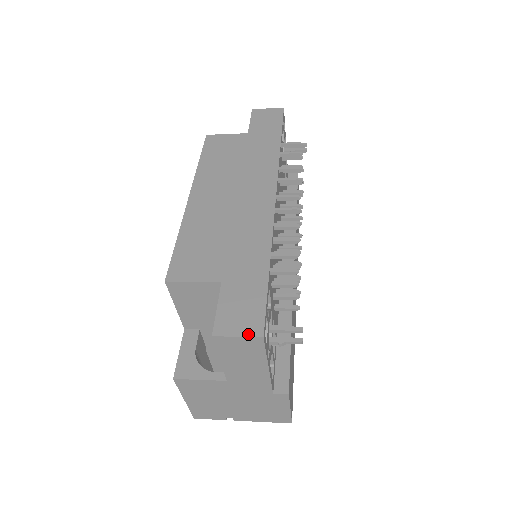
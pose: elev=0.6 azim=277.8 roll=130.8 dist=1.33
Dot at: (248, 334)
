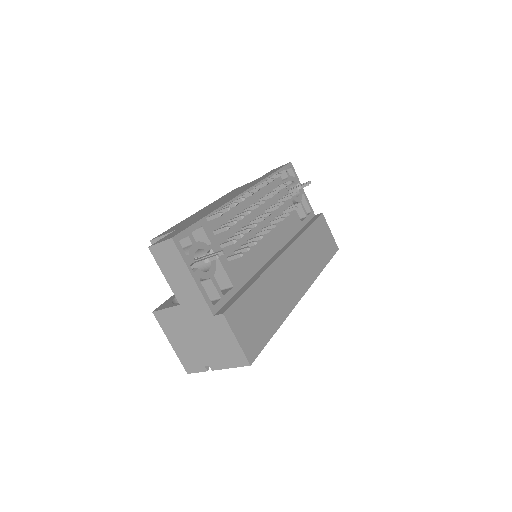
Dot at: (166, 240)
